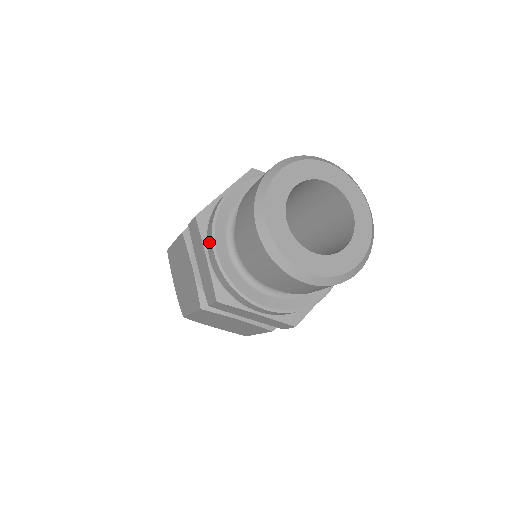
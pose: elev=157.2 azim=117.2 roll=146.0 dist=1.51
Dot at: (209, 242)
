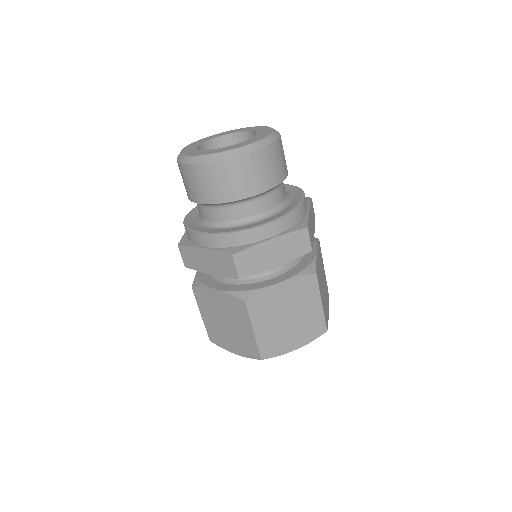
Dot at: occluded
